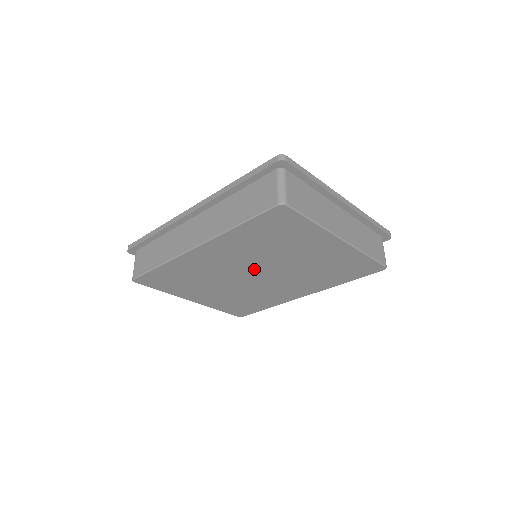
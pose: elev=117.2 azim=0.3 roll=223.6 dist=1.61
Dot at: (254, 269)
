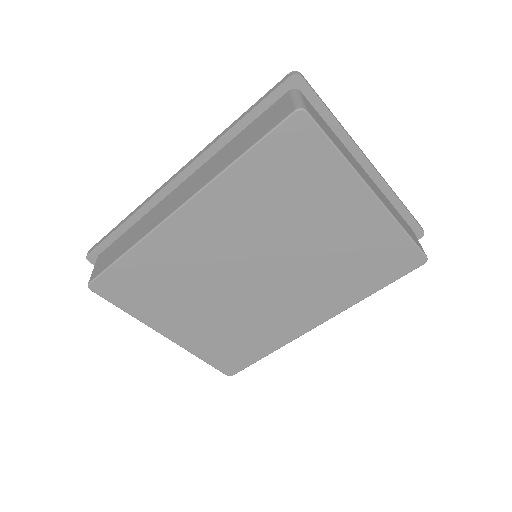
Dot at: (255, 260)
